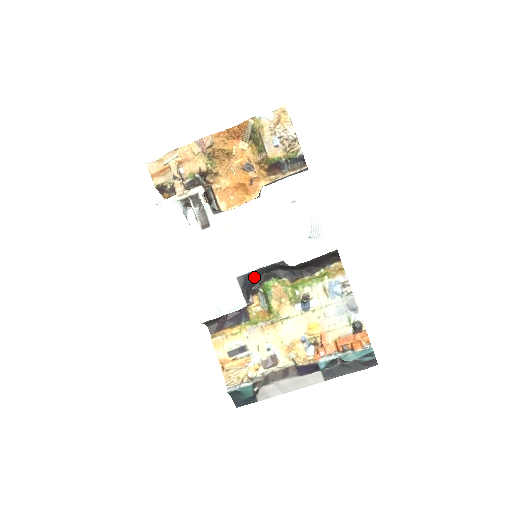
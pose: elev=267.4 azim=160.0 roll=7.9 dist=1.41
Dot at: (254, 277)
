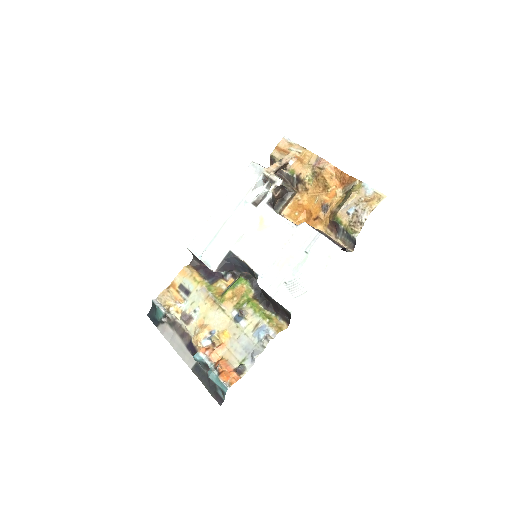
Dot at: (240, 265)
